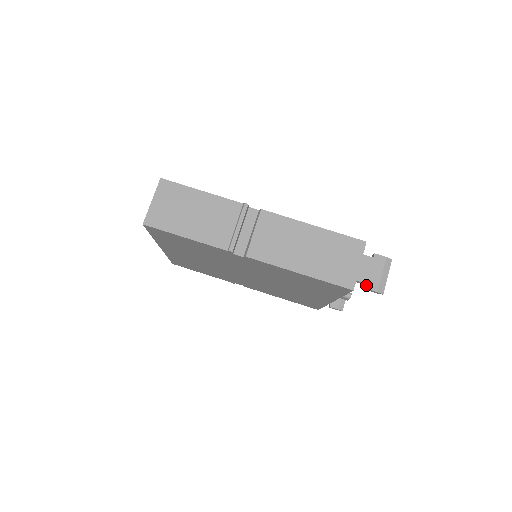
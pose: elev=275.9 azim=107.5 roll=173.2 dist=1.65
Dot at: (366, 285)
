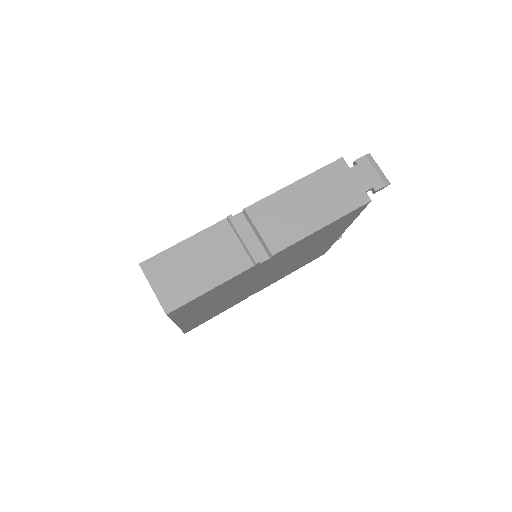
Dot at: (373, 189)
